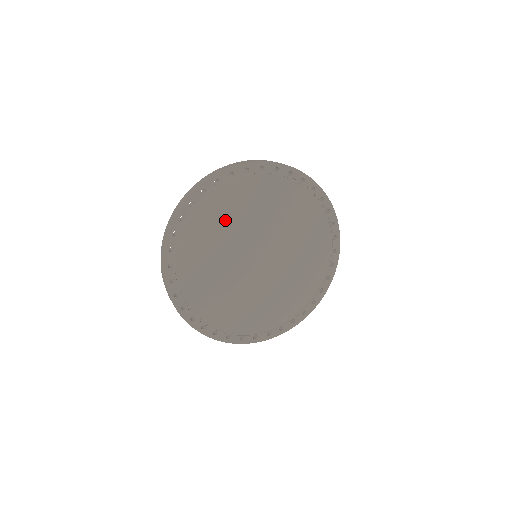
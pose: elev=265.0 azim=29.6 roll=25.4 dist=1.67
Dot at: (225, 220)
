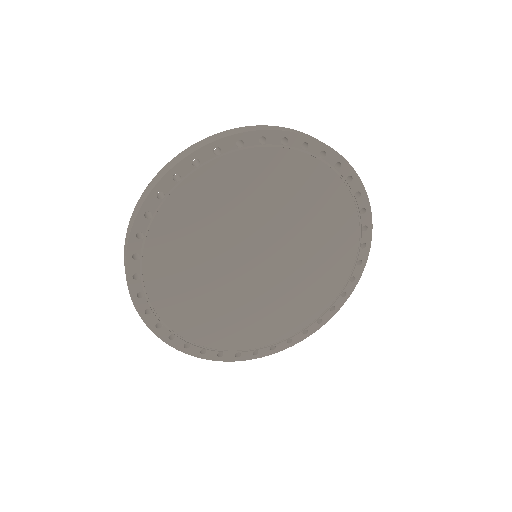
Dot at: (233, 198)
